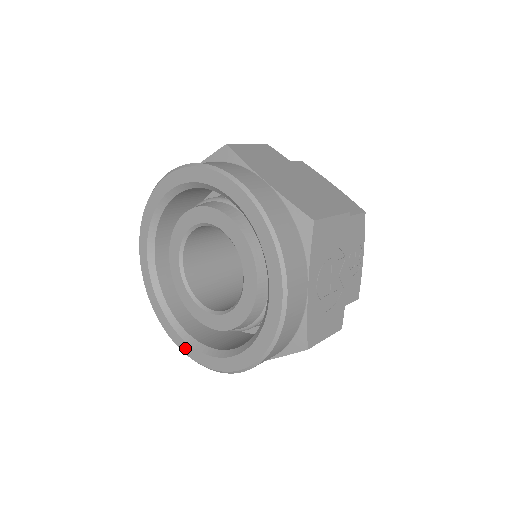
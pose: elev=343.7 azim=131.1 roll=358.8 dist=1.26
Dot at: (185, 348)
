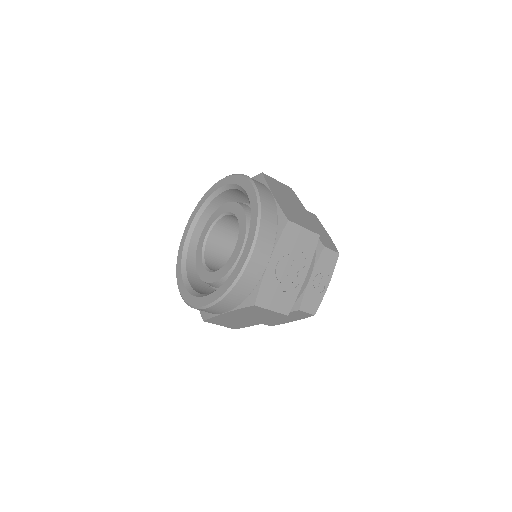
Dot at: (183, 291)
